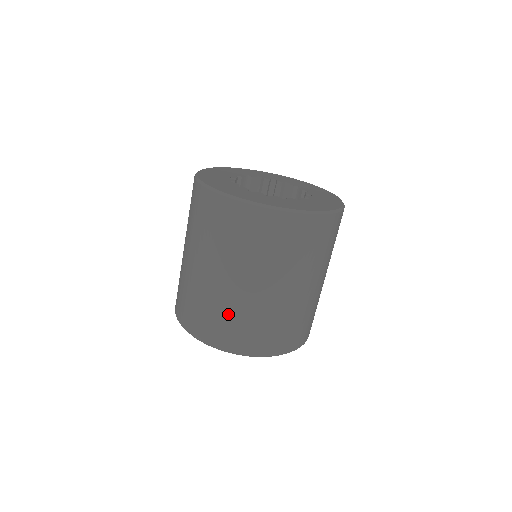
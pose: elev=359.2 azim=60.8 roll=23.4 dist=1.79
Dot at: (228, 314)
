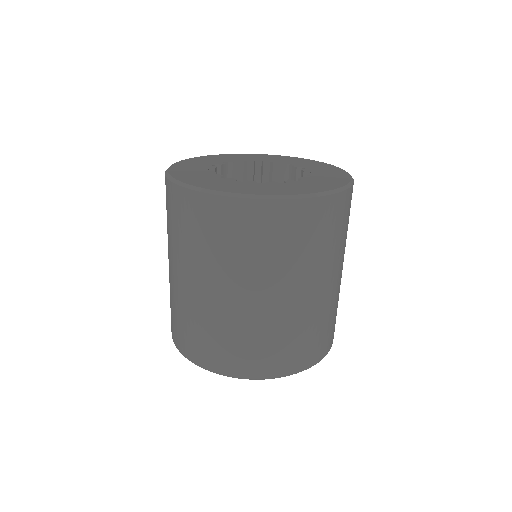
Dot at: (206, 328)
